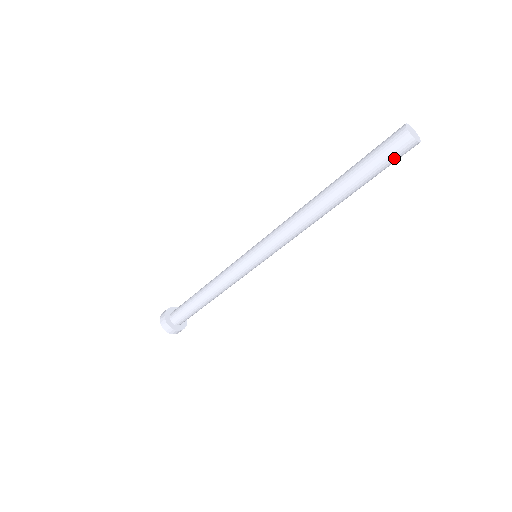
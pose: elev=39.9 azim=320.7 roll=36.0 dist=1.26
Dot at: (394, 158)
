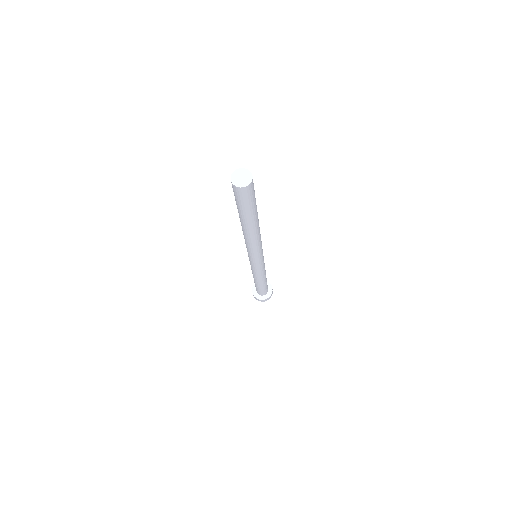
Dot at: (248, 198)
